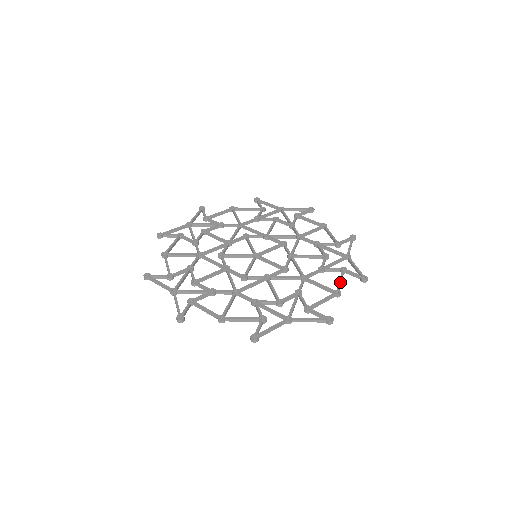
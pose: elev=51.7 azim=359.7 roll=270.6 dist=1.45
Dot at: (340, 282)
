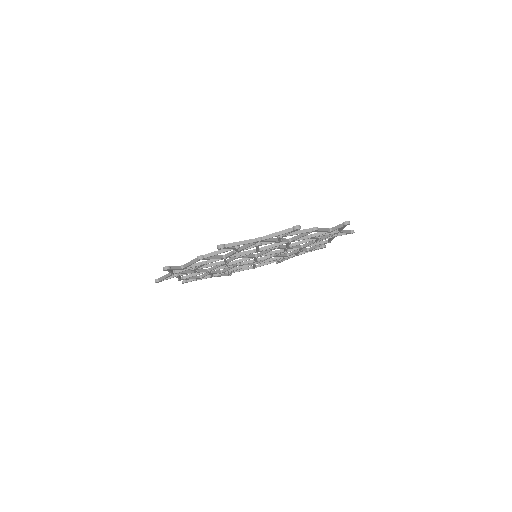
Dot at: occluded
